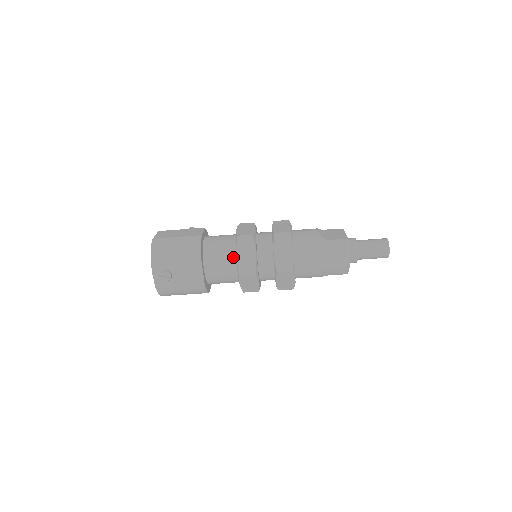
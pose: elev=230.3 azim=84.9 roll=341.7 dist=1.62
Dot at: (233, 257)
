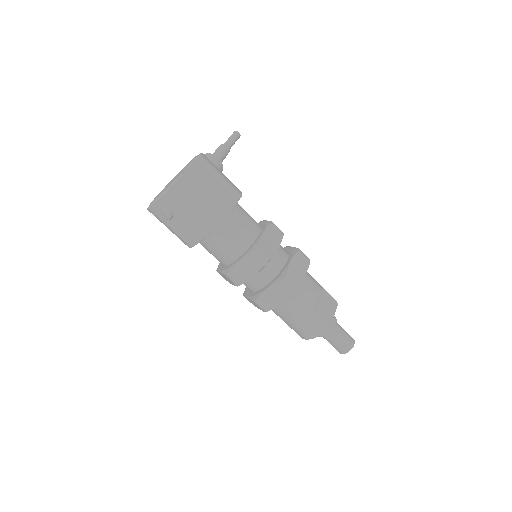
Dot at: (236, 255)
